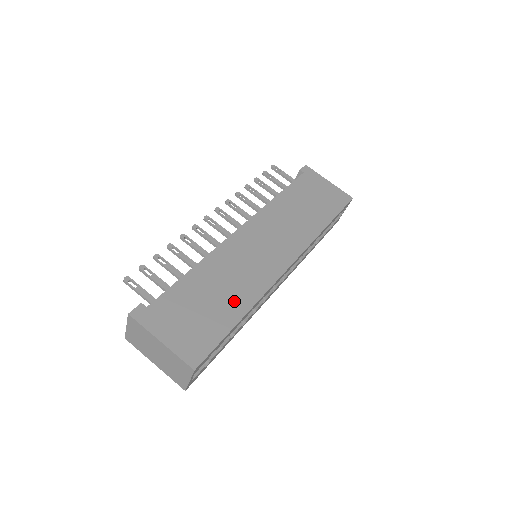
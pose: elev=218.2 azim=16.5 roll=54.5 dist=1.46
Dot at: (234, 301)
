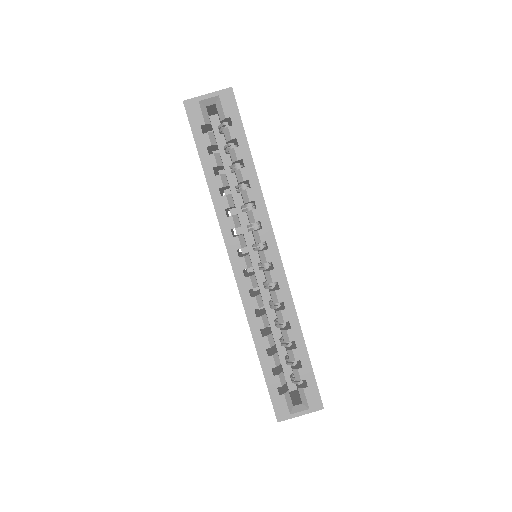
Dot at: occluded
